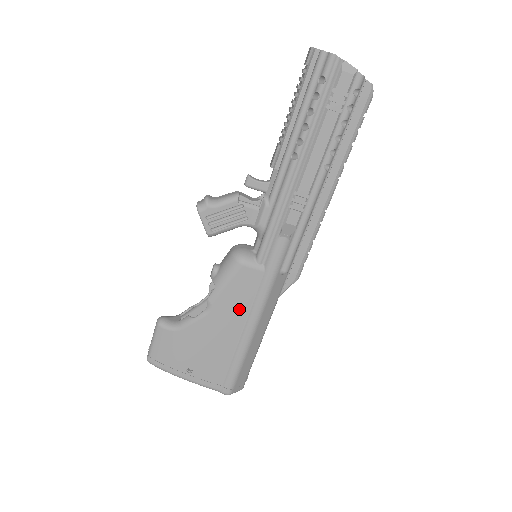
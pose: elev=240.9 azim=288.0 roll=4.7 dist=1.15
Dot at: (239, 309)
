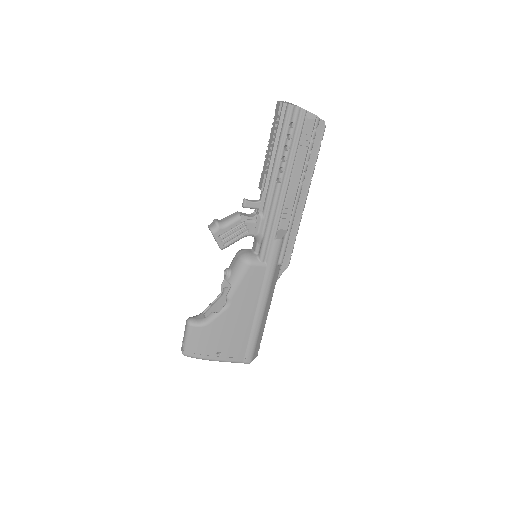
Dot at: (251, 298)
